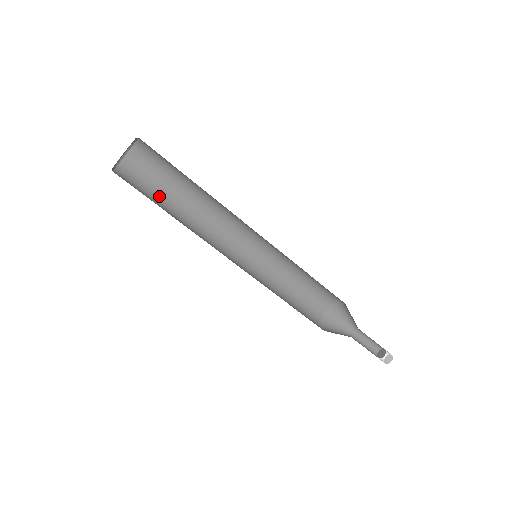
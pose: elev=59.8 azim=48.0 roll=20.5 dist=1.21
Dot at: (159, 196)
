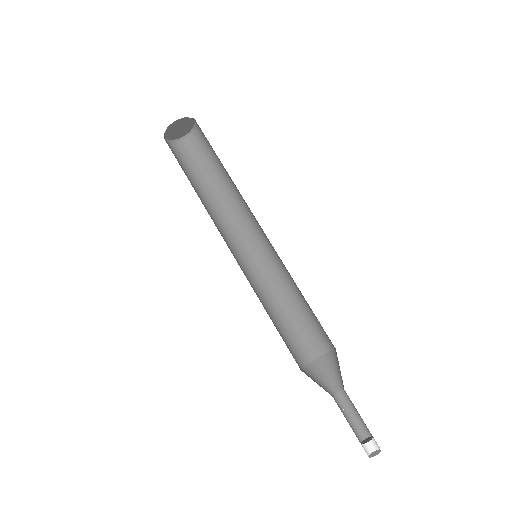
Dot at: (202, 174)
